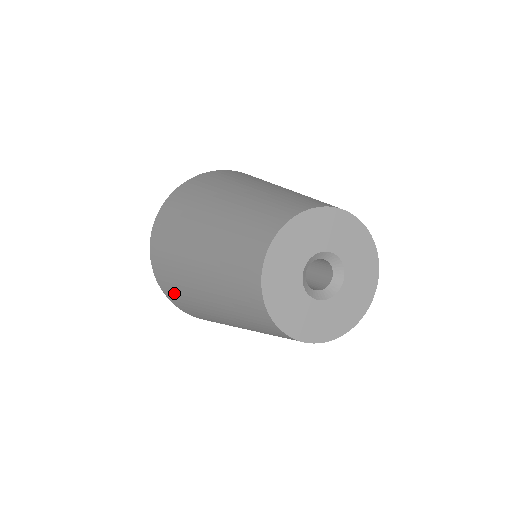
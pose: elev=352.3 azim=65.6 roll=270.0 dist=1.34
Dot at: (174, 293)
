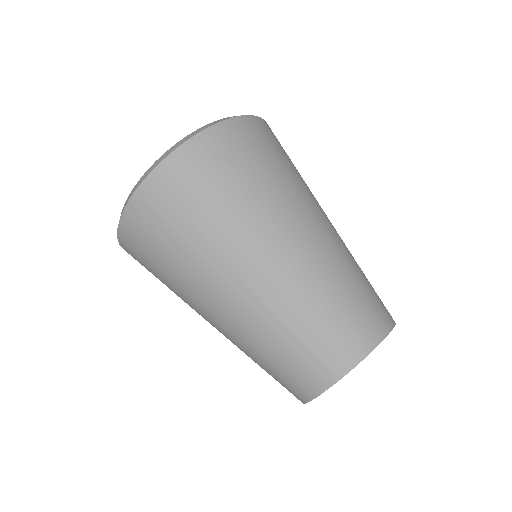
Dot at: occluded
